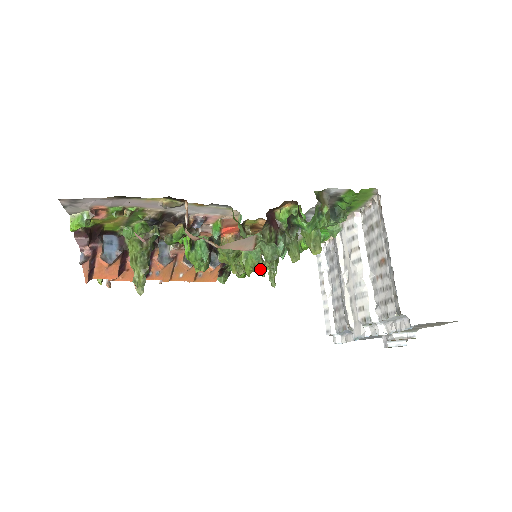
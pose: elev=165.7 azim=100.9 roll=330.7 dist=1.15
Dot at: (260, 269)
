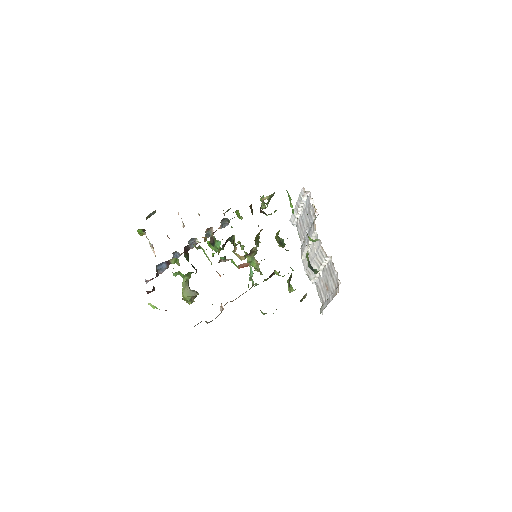
Dot at: (257, 270)
